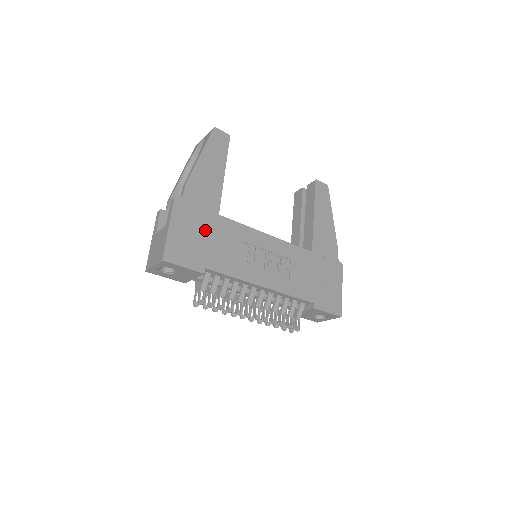
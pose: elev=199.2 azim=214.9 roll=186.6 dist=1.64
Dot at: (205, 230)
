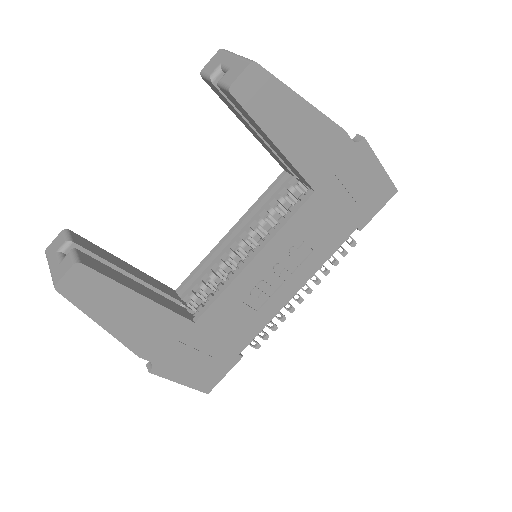
Dot at: (203, 345)
